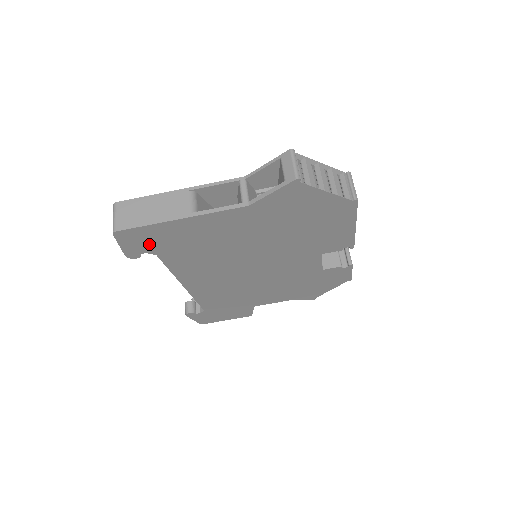
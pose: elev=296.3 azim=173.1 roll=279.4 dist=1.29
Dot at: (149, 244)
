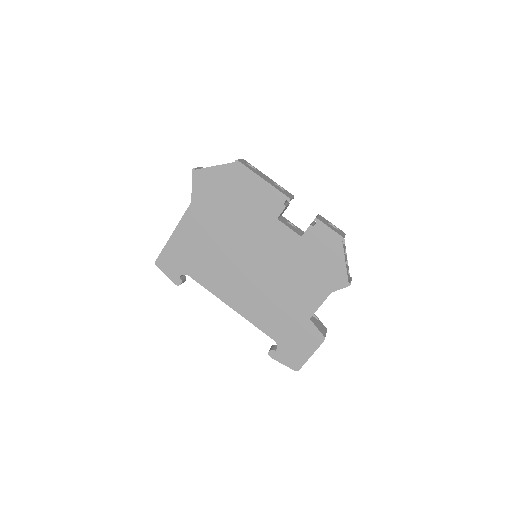
Dot at: (177, 265)
